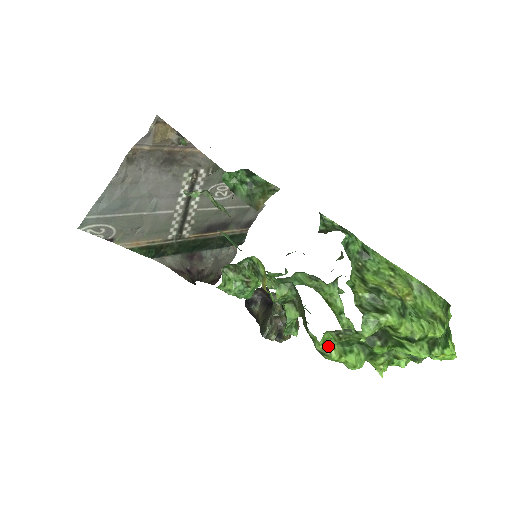
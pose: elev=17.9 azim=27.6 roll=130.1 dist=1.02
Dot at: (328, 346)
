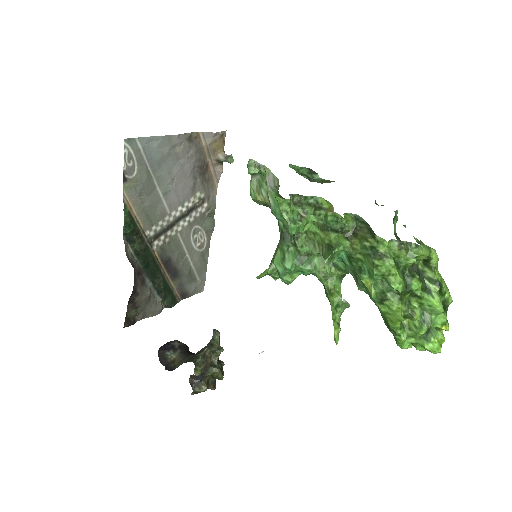
Dot at: (389, 252)
